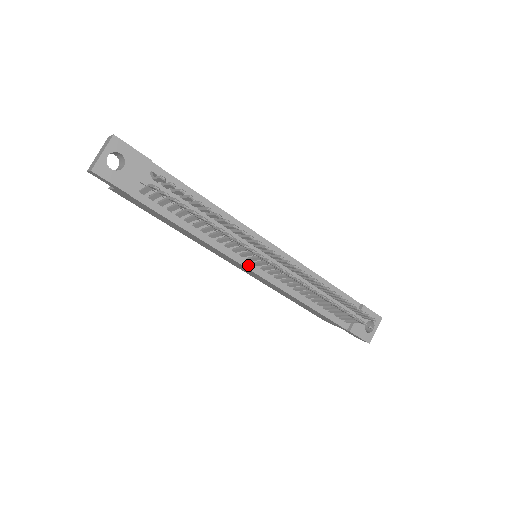
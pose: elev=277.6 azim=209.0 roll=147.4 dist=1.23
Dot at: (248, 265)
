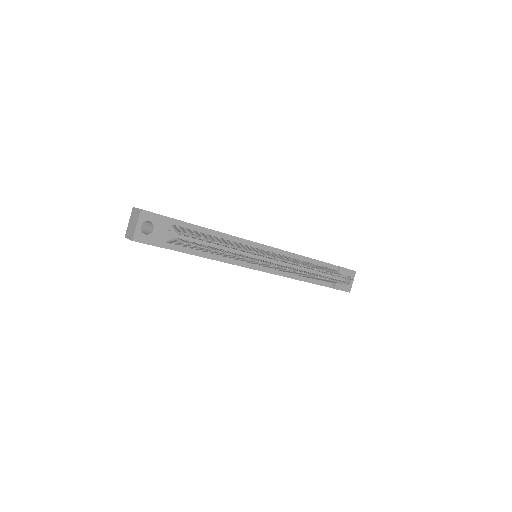
Dot at: (253, 267)
